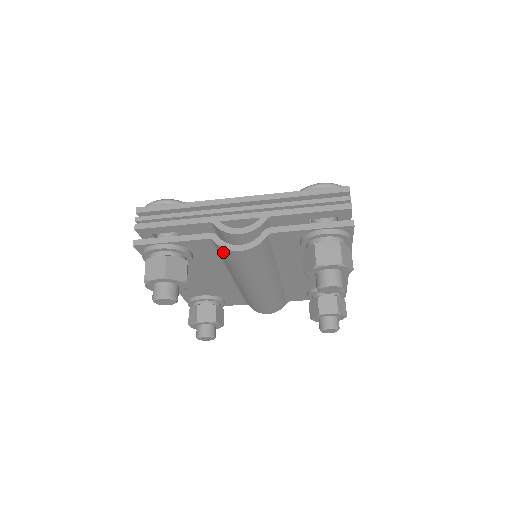
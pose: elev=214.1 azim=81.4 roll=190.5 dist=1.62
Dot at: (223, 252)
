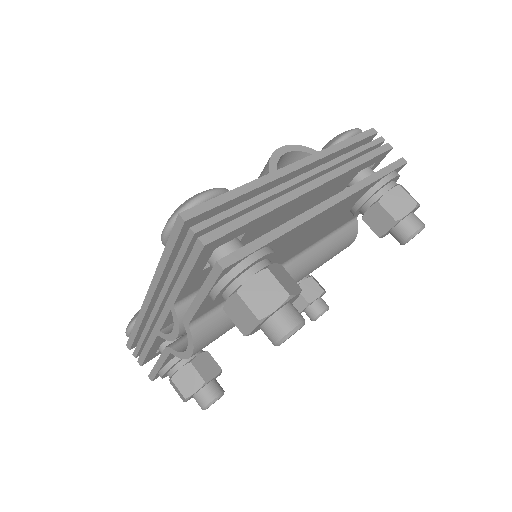
Dot at: occluded
